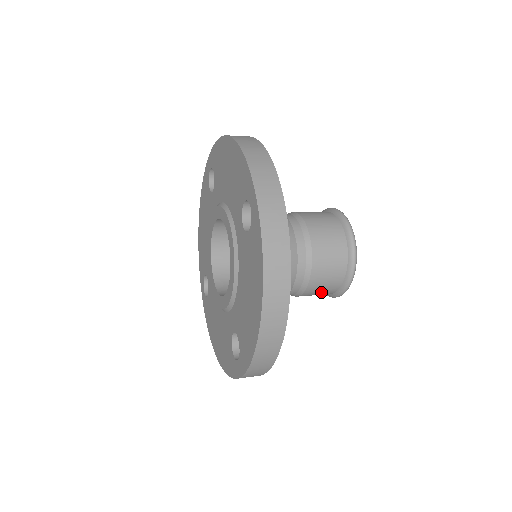
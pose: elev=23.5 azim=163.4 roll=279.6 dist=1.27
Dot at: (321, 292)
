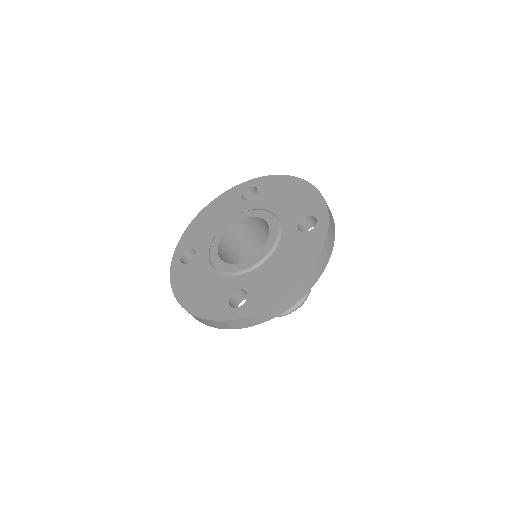
Dot at: occluded
